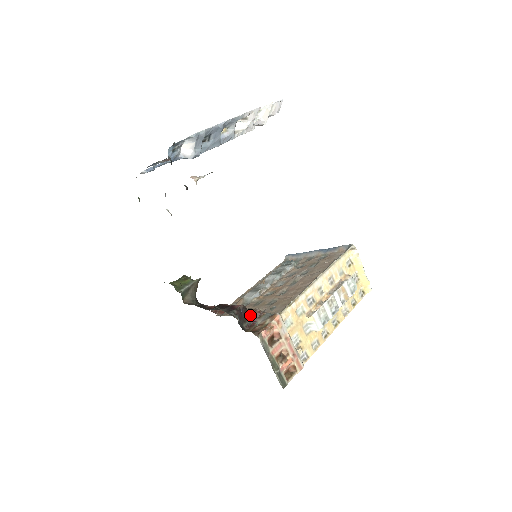
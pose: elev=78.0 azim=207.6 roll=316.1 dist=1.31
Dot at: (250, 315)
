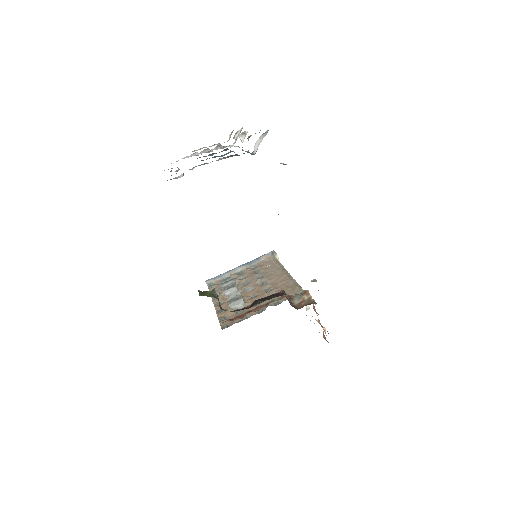
Dot at: (288, 299)
